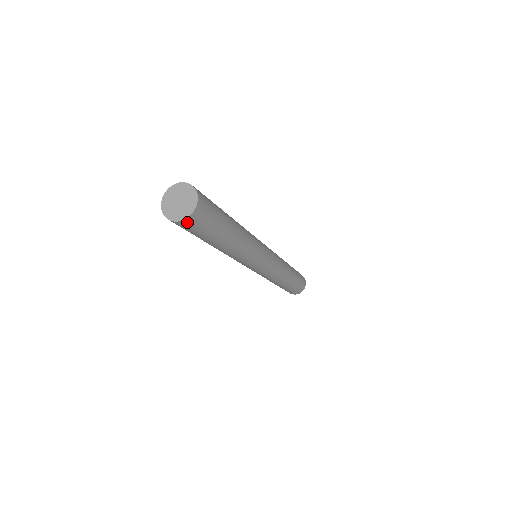
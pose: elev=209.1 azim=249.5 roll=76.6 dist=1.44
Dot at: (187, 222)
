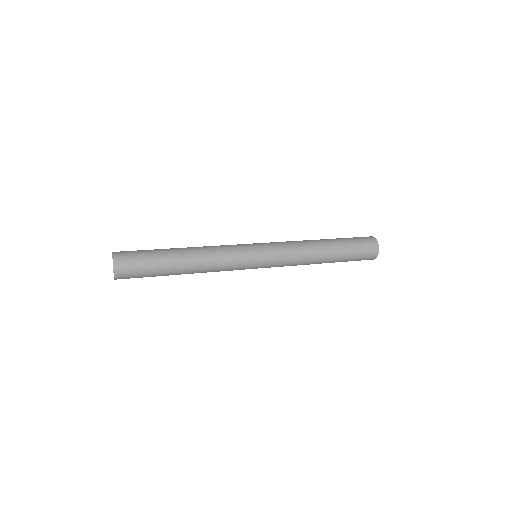
Dot at: (119, 277)
